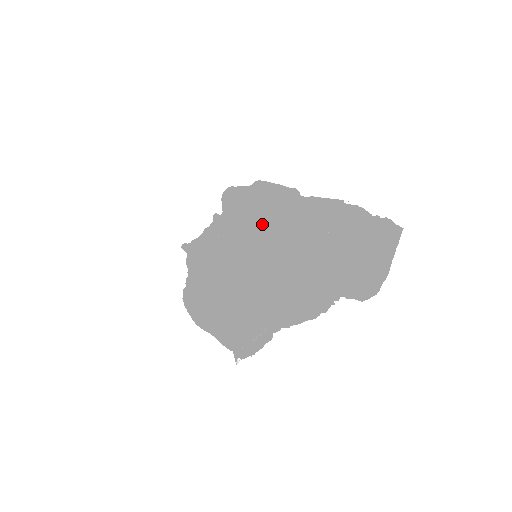
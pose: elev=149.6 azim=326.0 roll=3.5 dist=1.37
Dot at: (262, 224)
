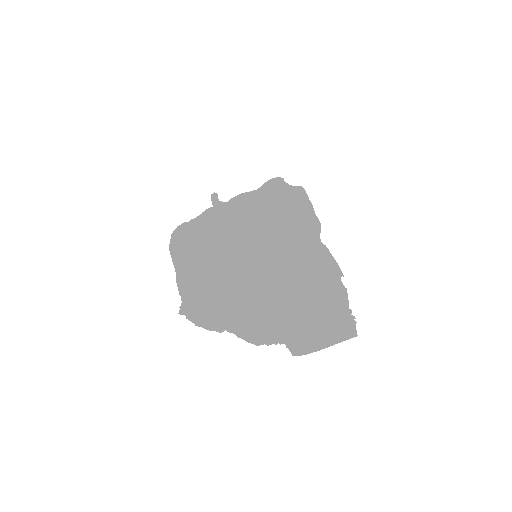
Dot at: (279, 235)
